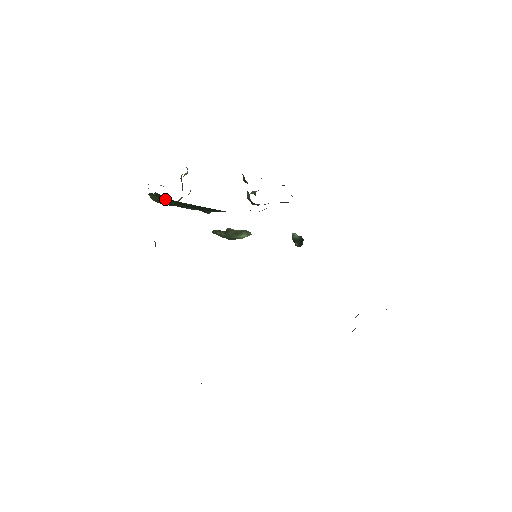
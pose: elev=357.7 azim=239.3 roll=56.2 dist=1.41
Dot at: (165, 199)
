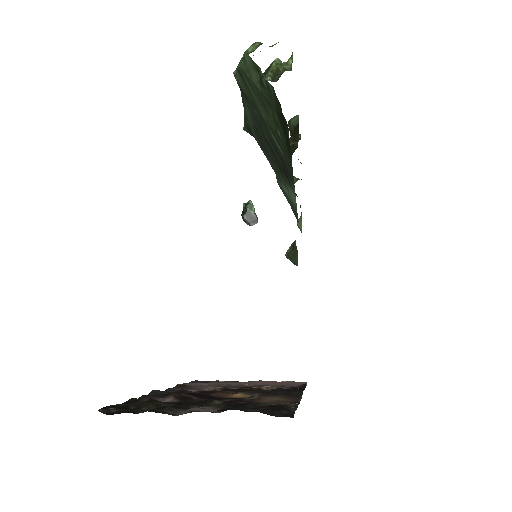
Dot at: (266, 102)
